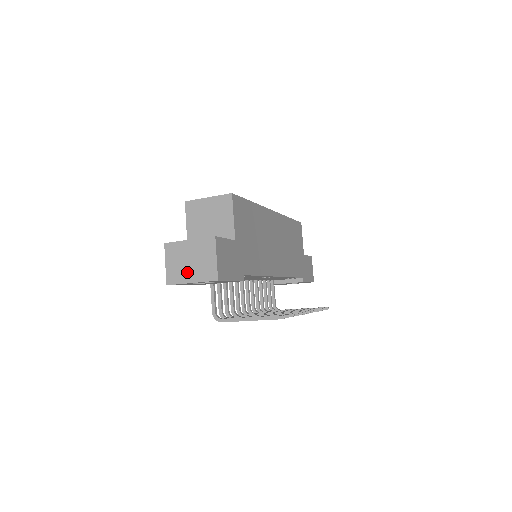
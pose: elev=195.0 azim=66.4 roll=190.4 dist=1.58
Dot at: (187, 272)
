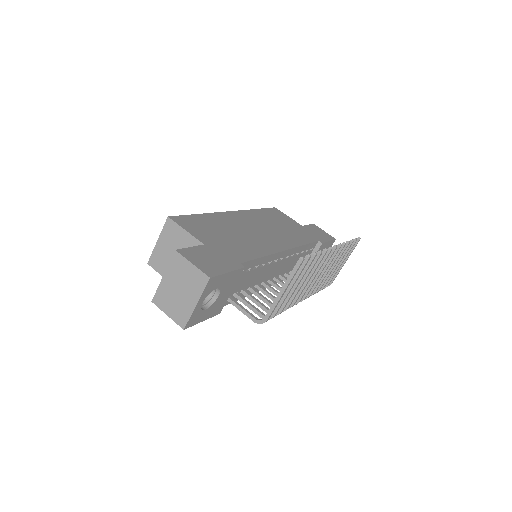
Dot at: (185, 301)
